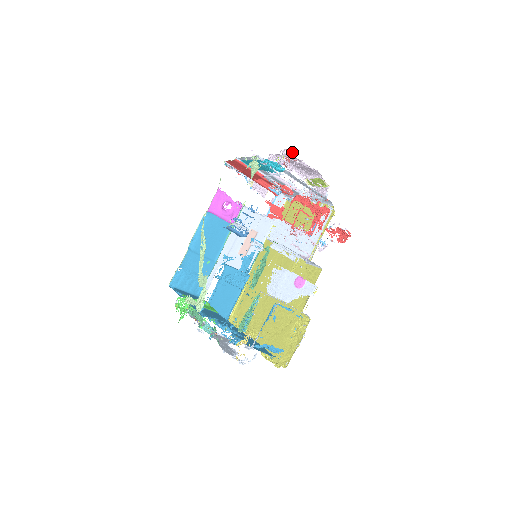
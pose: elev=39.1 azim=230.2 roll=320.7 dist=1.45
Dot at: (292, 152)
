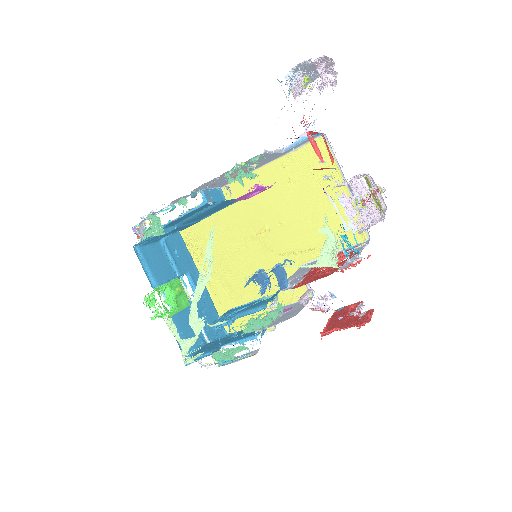
Dot at: occluded
